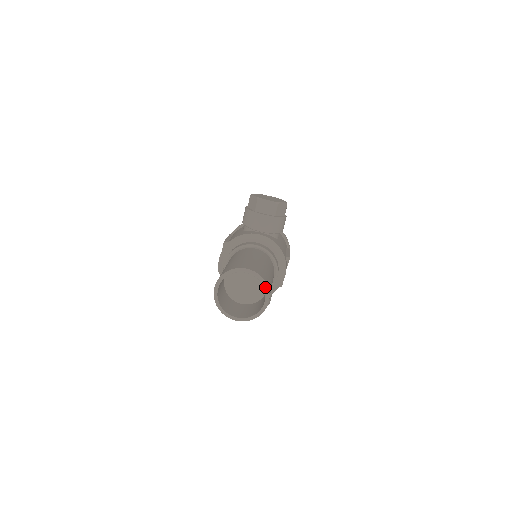
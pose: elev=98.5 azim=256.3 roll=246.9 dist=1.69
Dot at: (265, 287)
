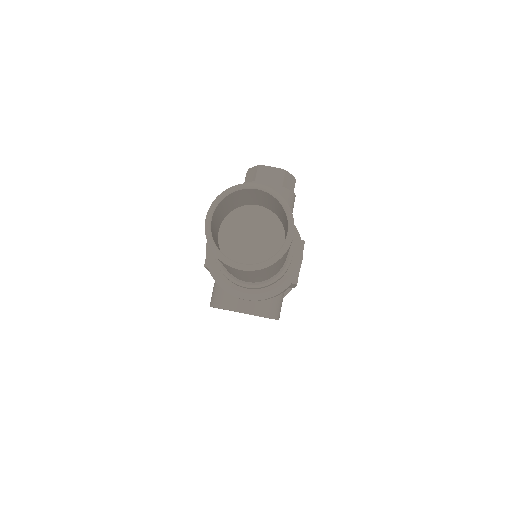
Dot at: (287, 210)
